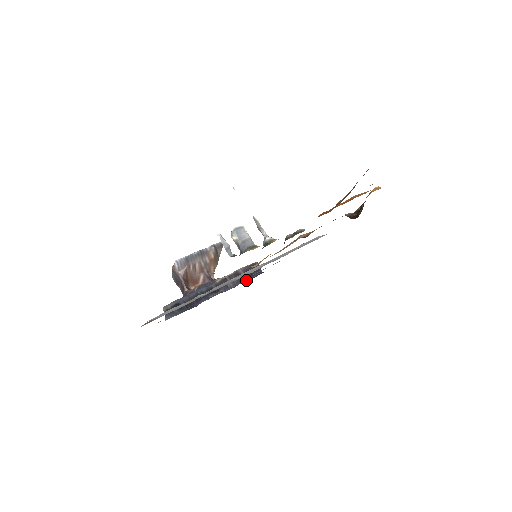
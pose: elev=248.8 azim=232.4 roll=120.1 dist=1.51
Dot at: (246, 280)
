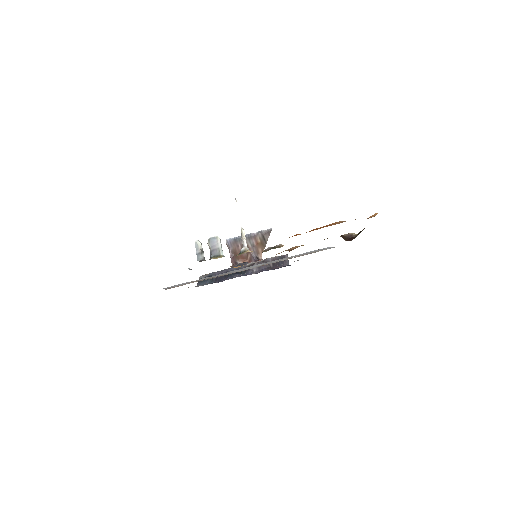
Dot at: (271, 269)
